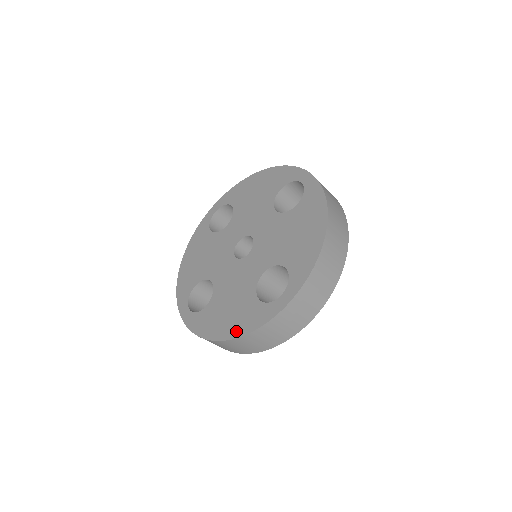
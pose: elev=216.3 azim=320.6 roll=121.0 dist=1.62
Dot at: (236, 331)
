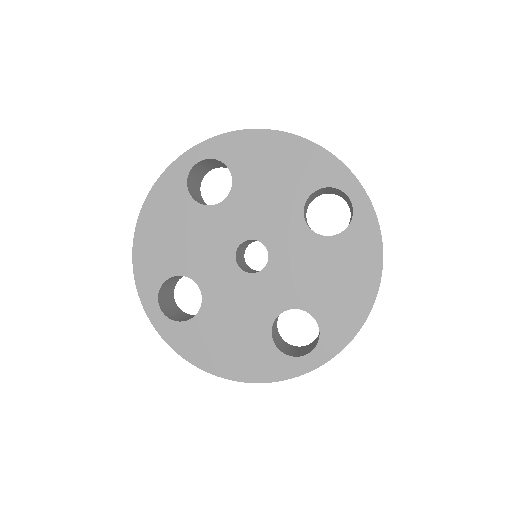
Dot at: (242, 373)
